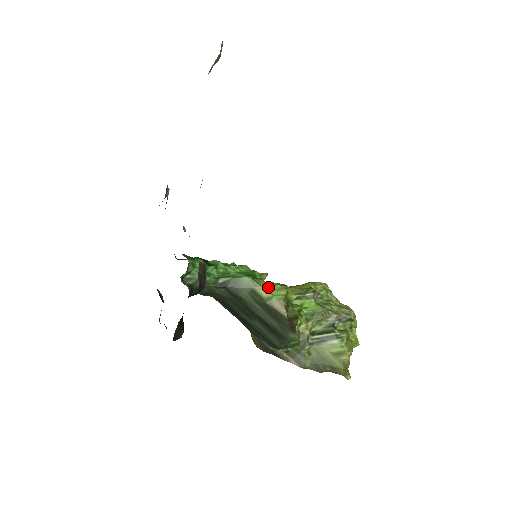
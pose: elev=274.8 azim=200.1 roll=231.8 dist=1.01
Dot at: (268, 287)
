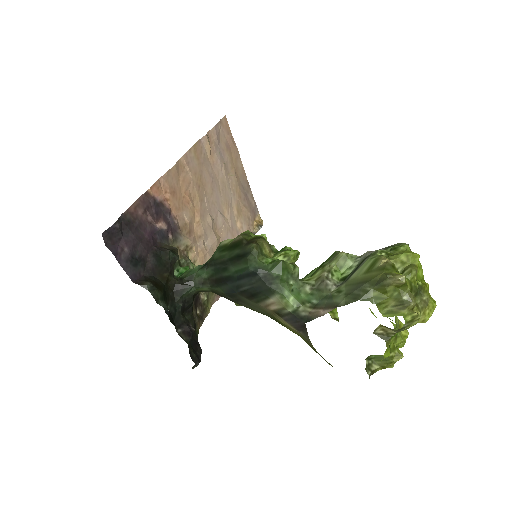
Dot at: occluded
